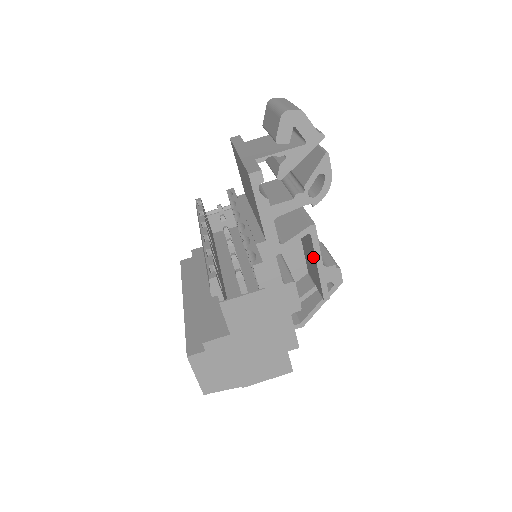
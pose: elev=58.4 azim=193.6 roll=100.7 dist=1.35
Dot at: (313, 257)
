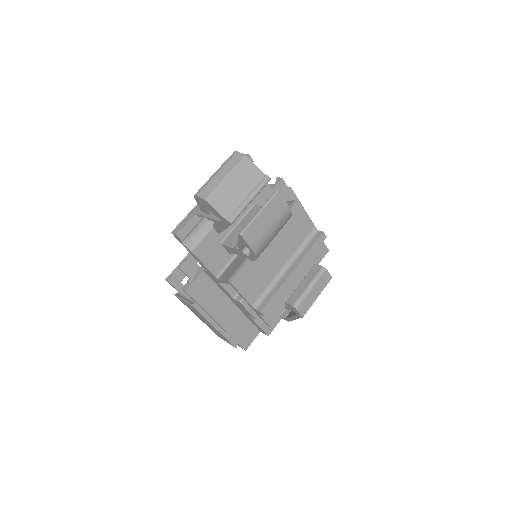
Dot at: occluded
